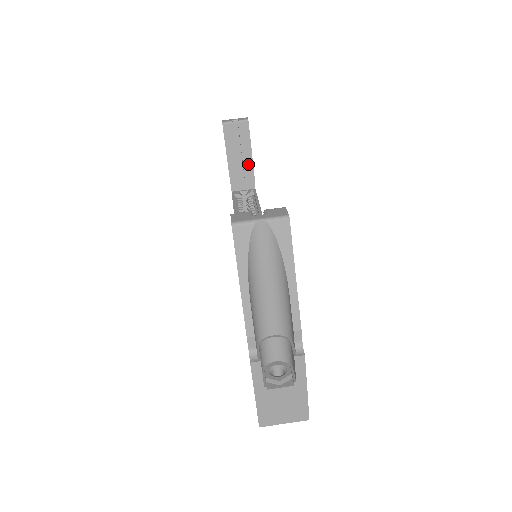
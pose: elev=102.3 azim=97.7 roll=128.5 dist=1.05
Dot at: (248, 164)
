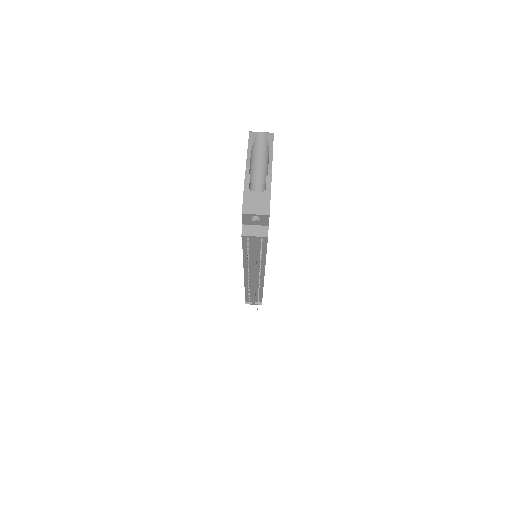
Dot at: occluded
